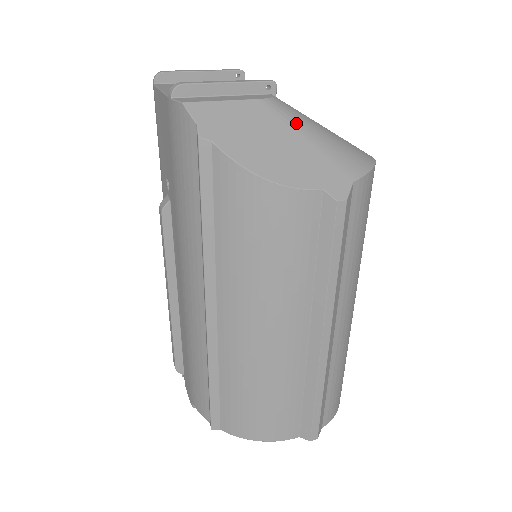
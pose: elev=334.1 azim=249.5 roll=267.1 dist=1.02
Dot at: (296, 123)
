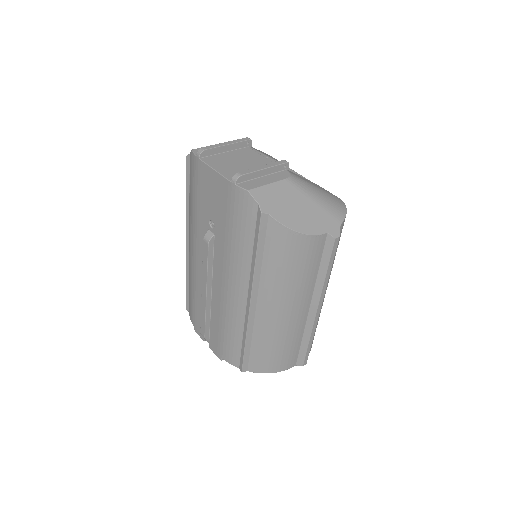
Dot at: (307, 191)
